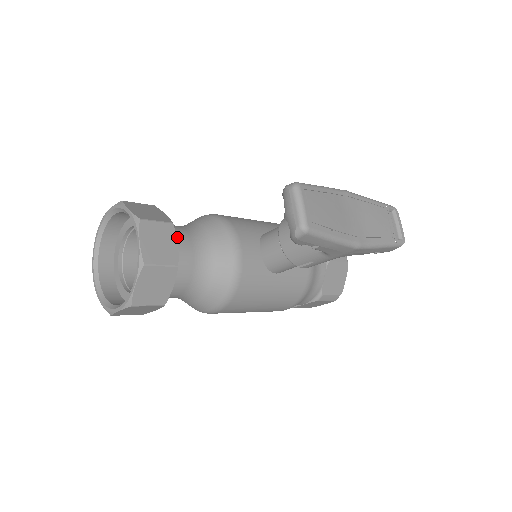
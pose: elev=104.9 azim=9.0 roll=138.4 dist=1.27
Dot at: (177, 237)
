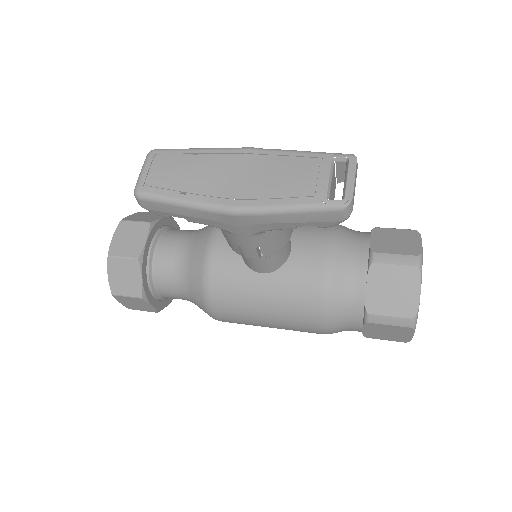
Dot at: (166, 237)
